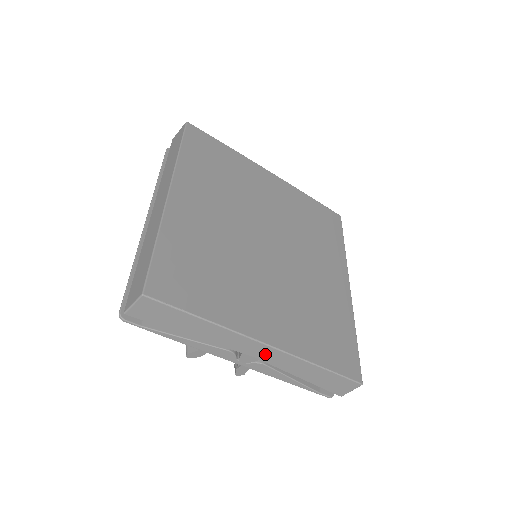
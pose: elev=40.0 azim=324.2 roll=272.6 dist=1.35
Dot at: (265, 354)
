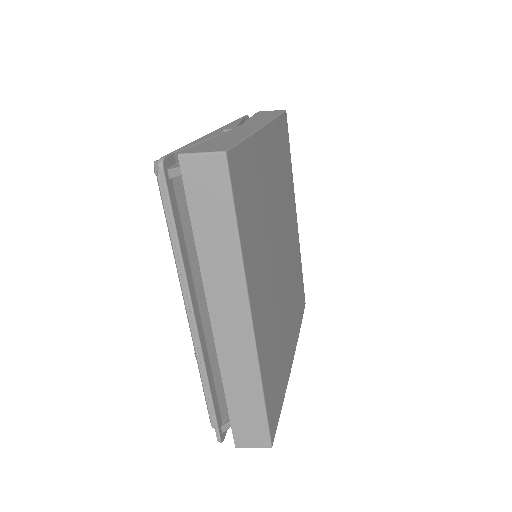
Dot at: occluded
